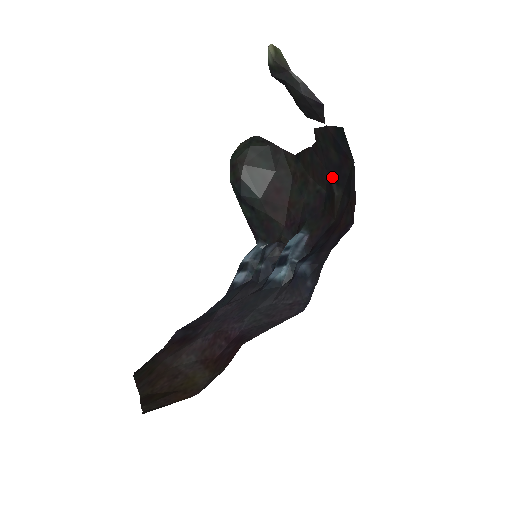
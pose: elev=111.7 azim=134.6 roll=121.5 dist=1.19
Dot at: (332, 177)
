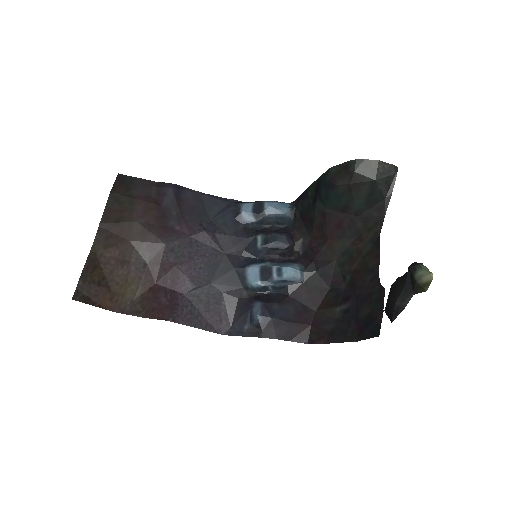
Dot at: (351, 304)
